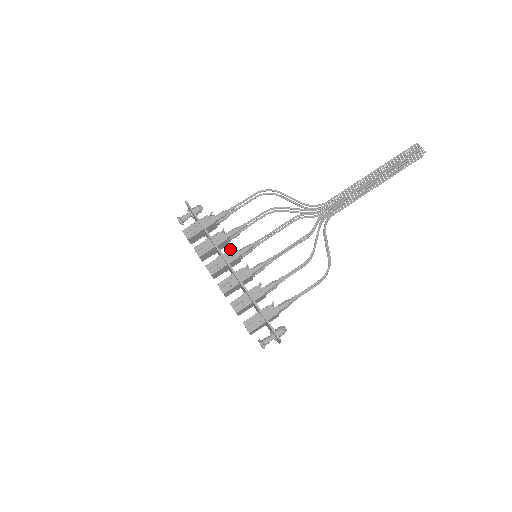
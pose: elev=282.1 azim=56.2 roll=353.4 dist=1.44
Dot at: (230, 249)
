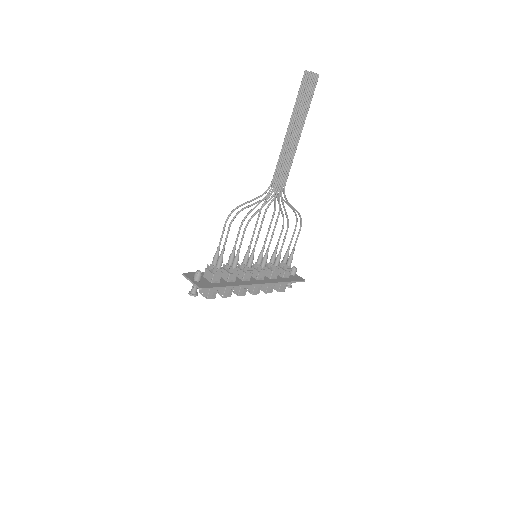
Dot at: (245, 274)
